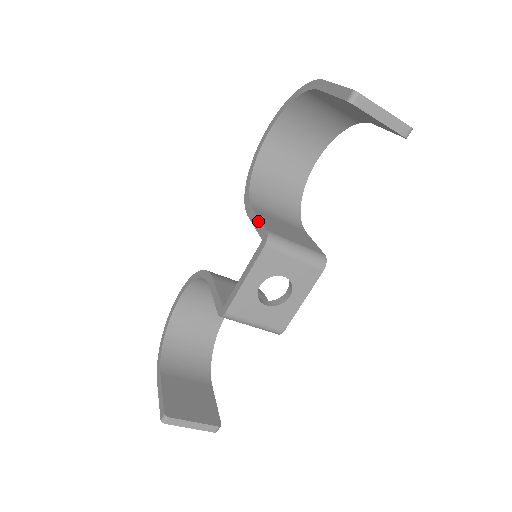
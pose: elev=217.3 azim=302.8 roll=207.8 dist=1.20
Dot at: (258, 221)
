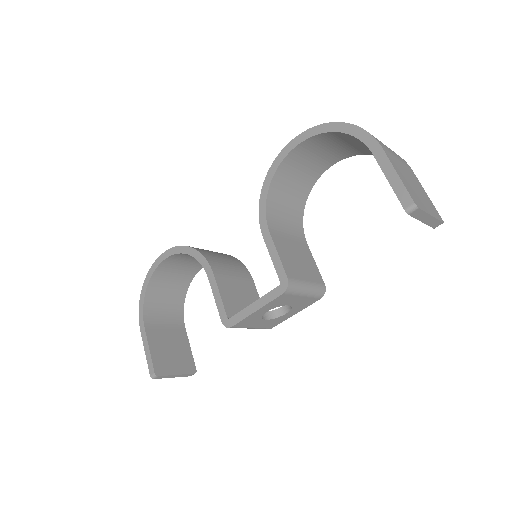
Dot at: (277, 257)
